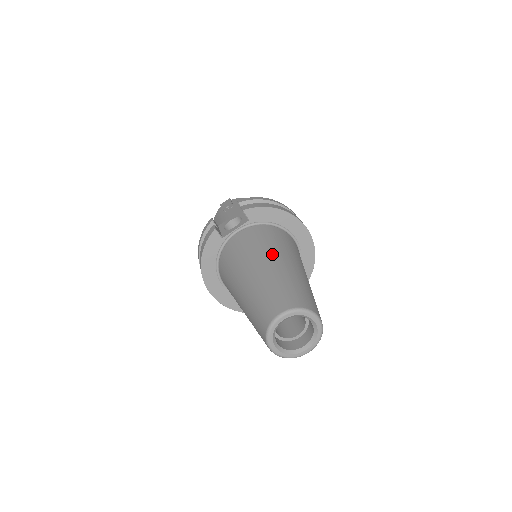
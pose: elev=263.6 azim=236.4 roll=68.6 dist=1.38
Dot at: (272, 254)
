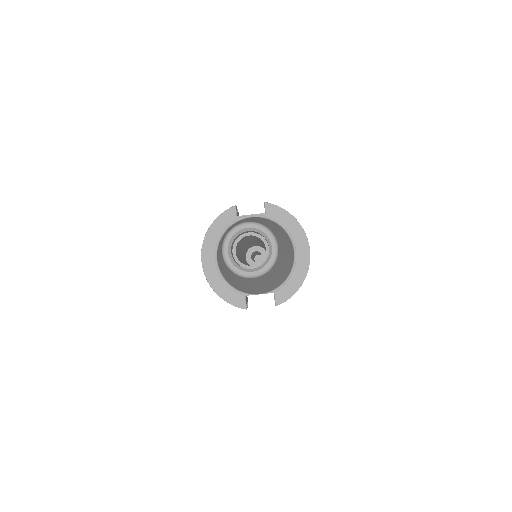
Dot at: occluded
